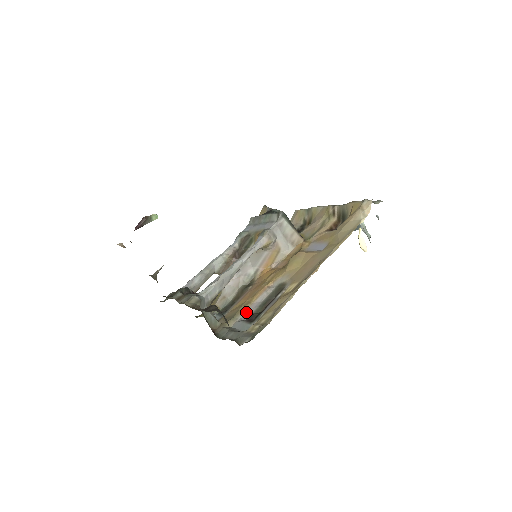
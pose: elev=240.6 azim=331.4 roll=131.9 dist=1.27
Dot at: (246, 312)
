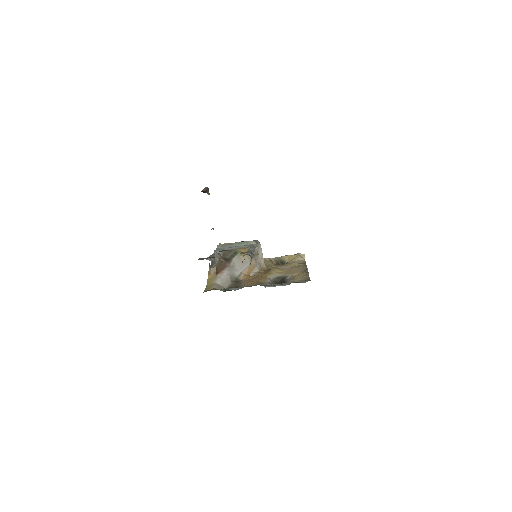
Dot at: (267, 284)
